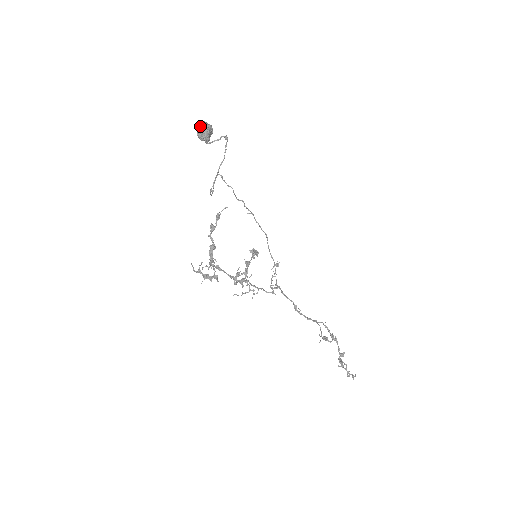
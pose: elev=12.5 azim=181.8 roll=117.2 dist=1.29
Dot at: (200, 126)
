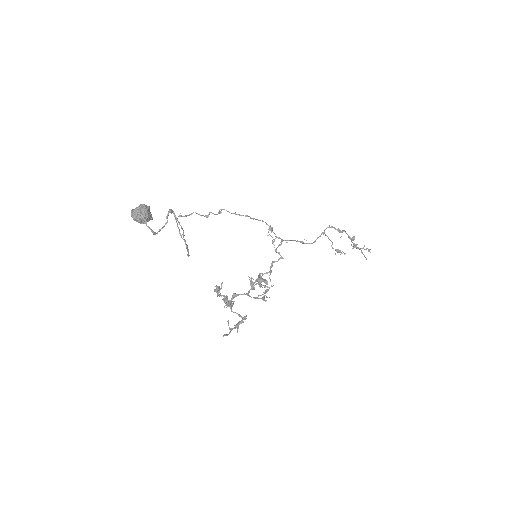
Dot at: (136, 219)
